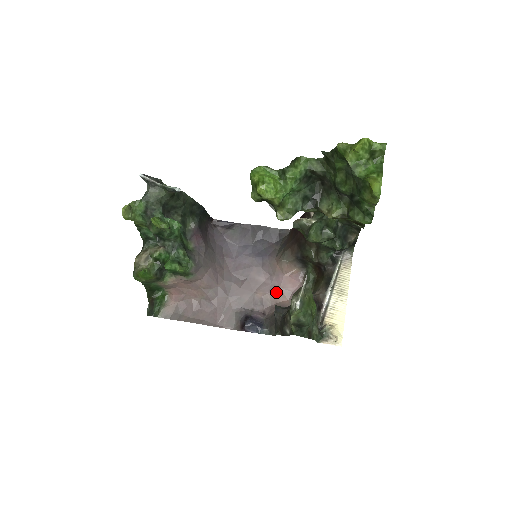
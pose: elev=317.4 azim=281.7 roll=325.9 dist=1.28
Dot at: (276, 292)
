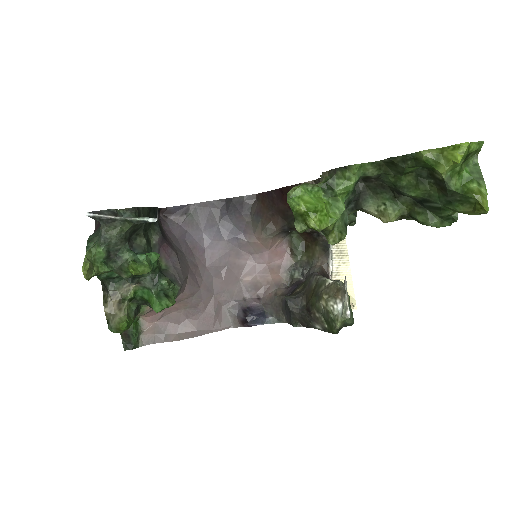
Dot at: (264, 271)
